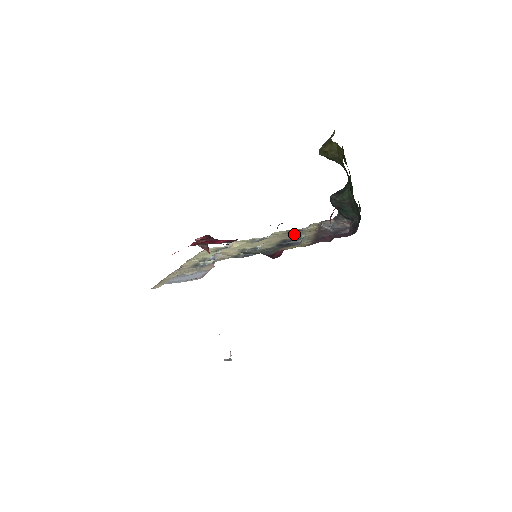
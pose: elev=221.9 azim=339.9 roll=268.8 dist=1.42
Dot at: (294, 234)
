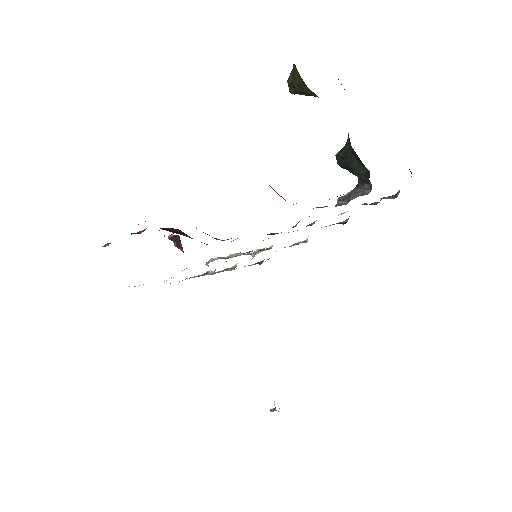
Dot at: occluded
